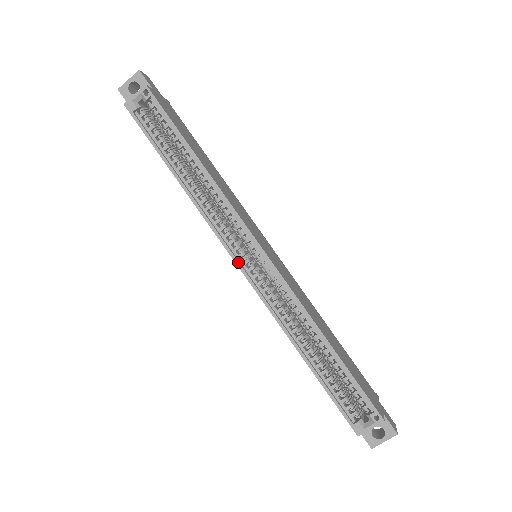
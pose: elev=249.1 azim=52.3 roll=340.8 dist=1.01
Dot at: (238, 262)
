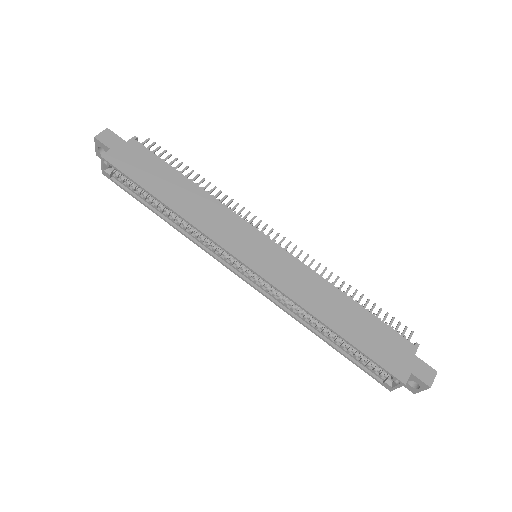
Dot at: (237, 274)
